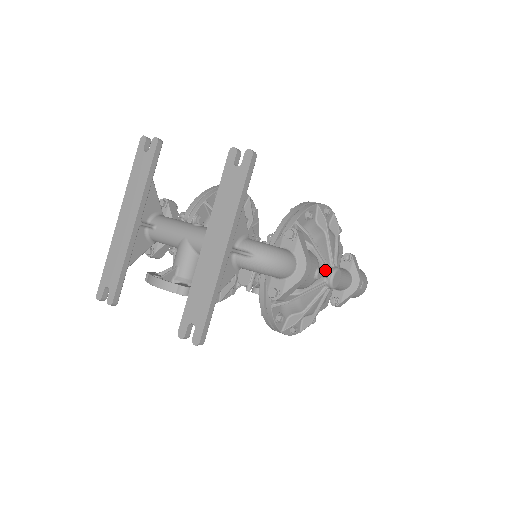
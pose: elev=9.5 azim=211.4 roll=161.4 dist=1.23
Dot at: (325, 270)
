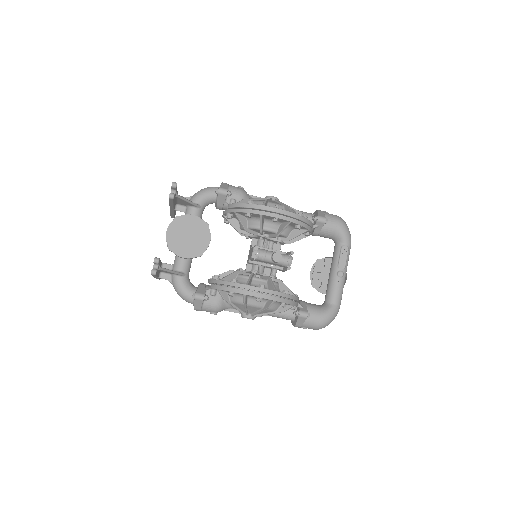
Dot at: occluded
